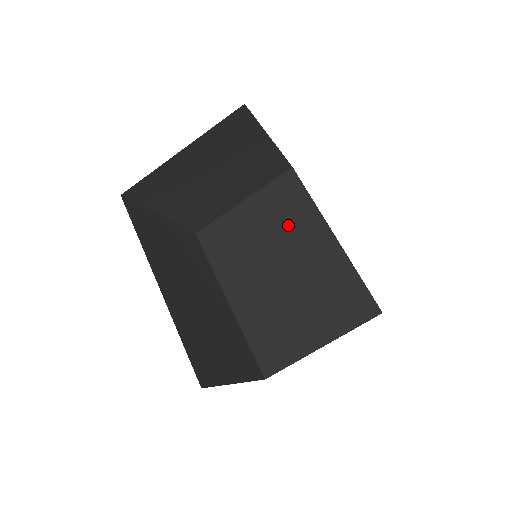
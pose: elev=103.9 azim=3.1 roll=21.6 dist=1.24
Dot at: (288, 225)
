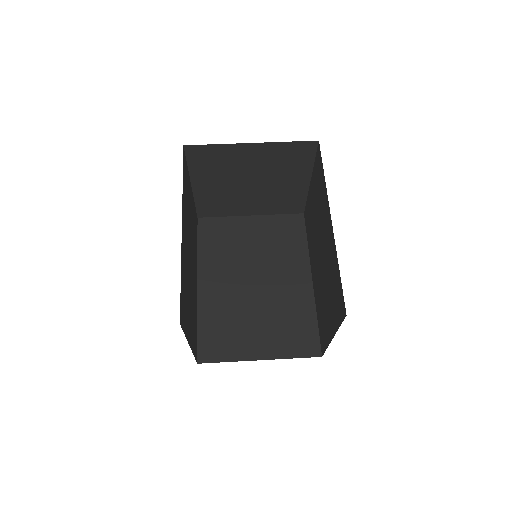
Dot at: (279, 253)
